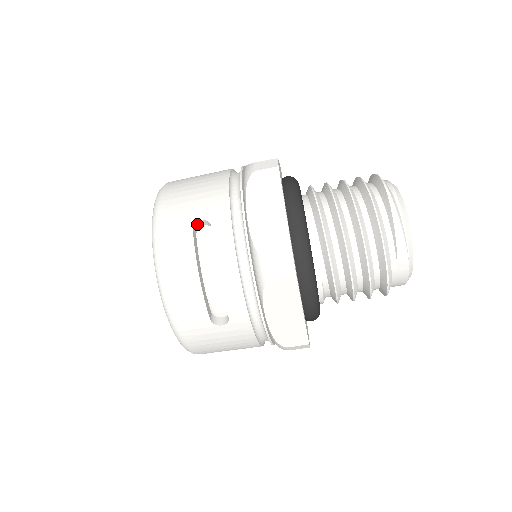
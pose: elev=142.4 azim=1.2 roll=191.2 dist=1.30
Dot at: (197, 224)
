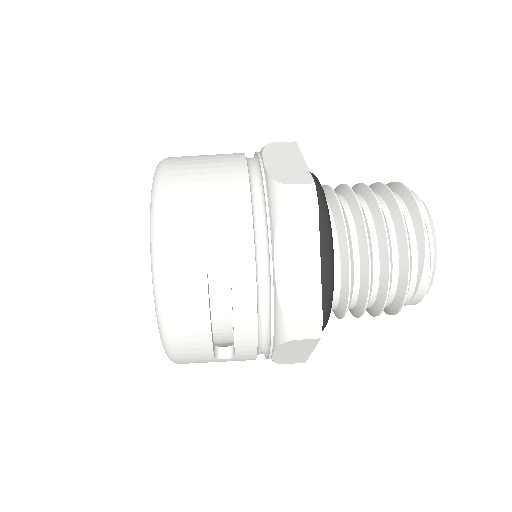
Dot at: occluded
